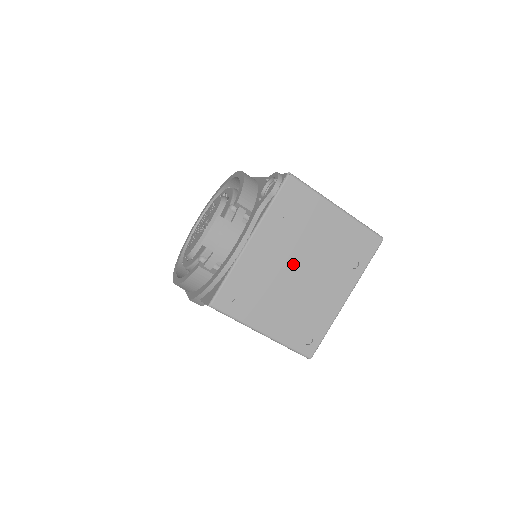
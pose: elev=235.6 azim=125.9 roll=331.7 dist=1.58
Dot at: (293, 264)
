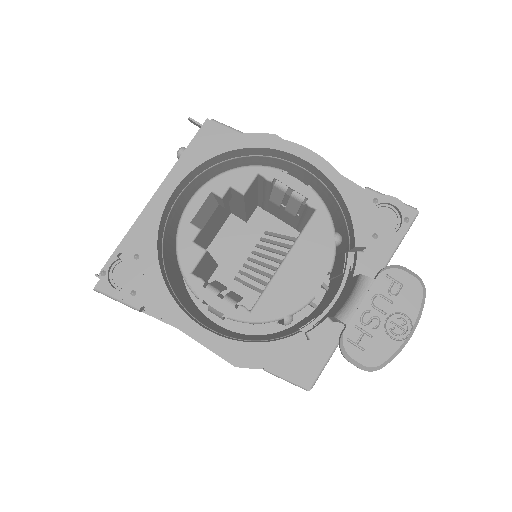
Dot at: occluded
